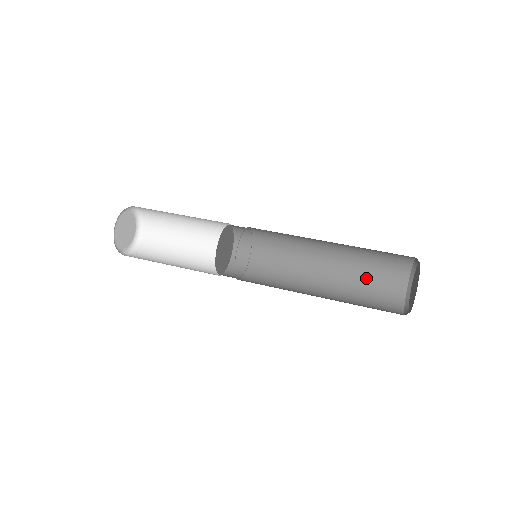
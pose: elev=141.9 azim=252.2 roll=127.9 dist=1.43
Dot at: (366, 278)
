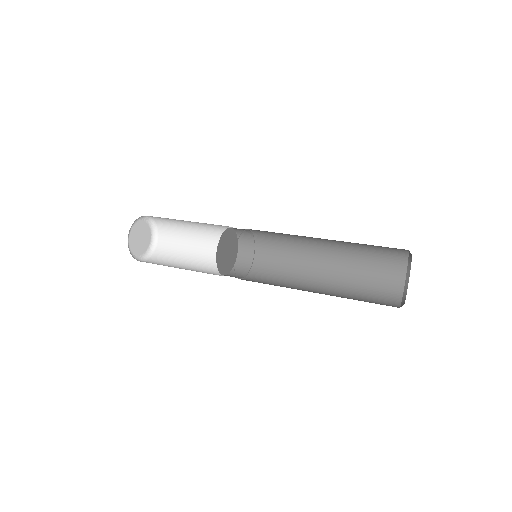
Dot at: (362, 285)
